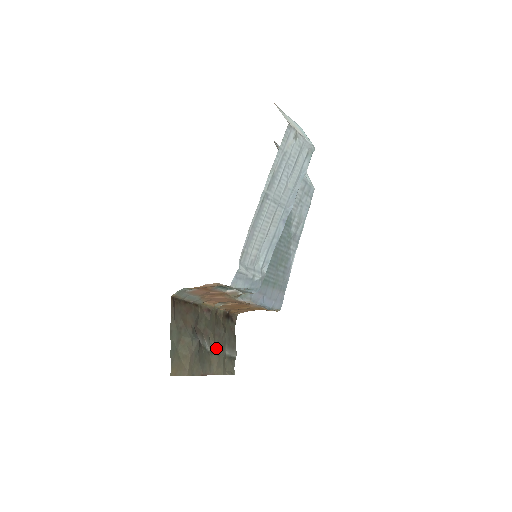
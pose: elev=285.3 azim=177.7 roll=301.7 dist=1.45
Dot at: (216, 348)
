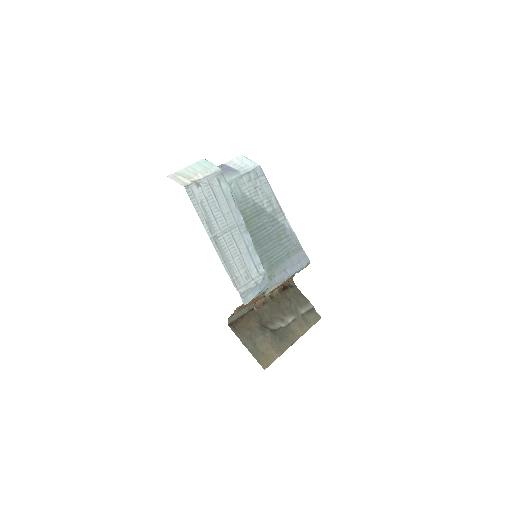
Dot at: (290, 318)
